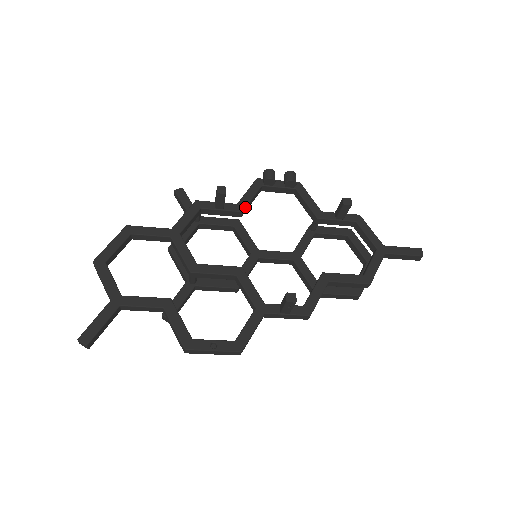
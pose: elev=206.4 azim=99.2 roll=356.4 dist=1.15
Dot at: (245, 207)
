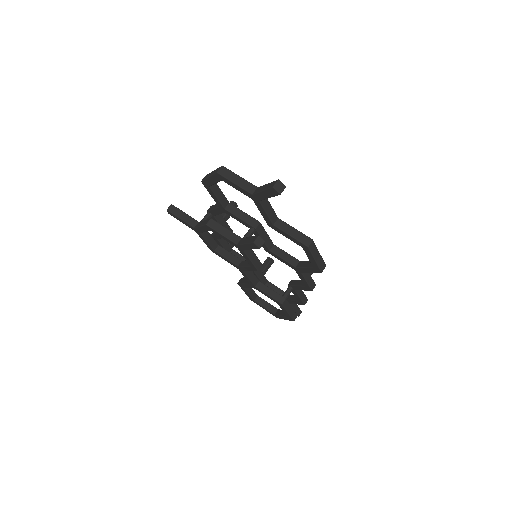
Dot at: occluded
